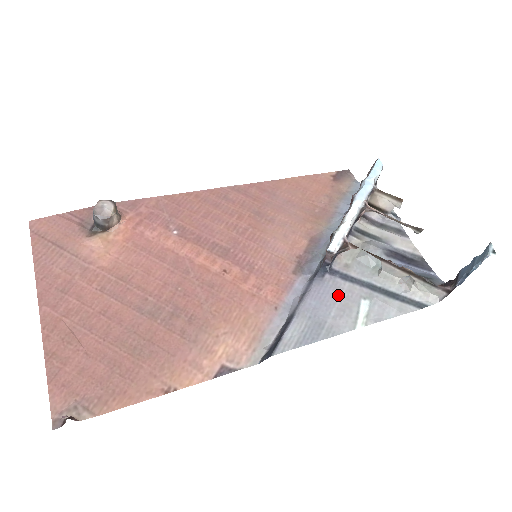
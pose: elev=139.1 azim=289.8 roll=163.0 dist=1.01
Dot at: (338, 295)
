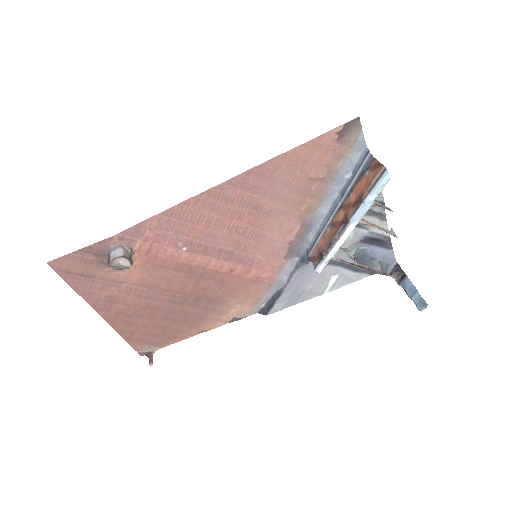
Dot at: (316, 275)
